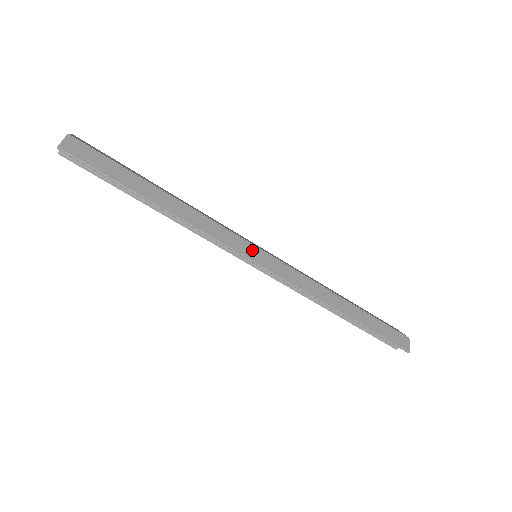
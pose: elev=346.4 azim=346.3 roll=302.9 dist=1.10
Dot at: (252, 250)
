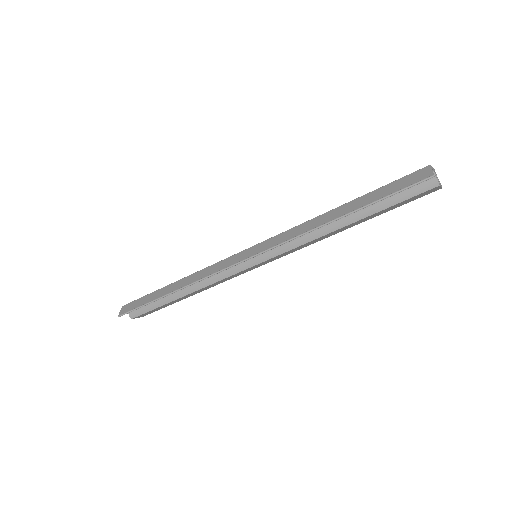
Dot at: (237, 257)
